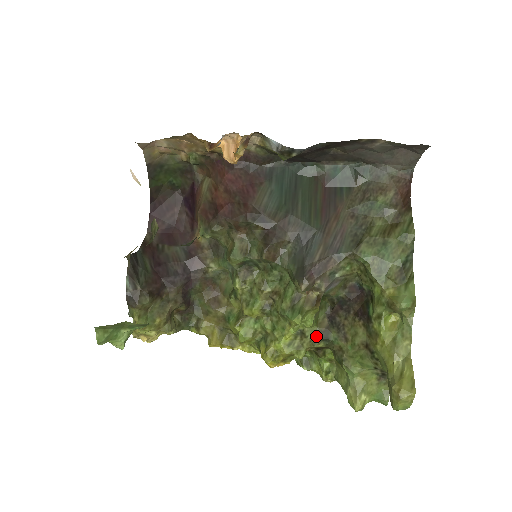
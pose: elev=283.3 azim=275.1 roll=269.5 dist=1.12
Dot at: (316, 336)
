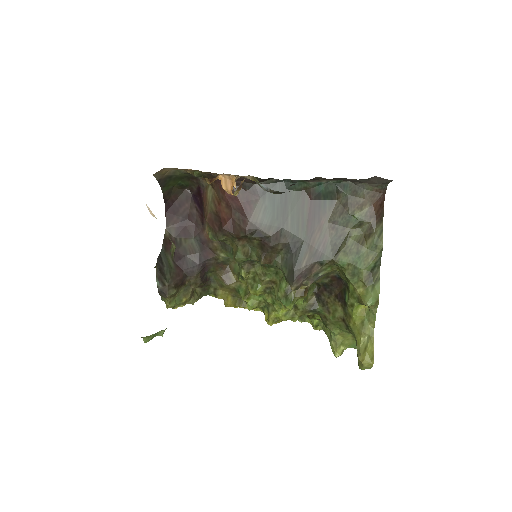
Dot at: (306, 309)
